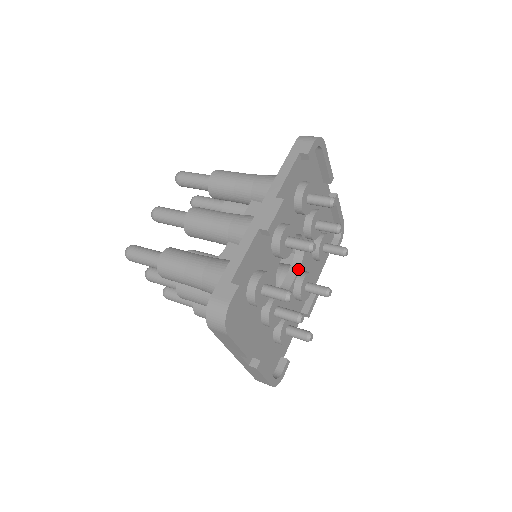
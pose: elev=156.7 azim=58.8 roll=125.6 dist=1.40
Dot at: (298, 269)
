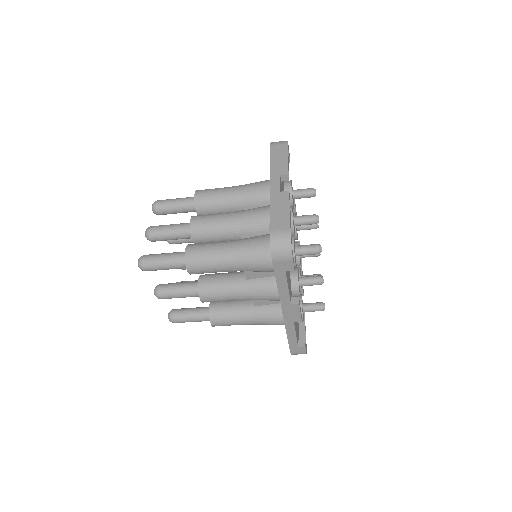
Dot at: occluded
